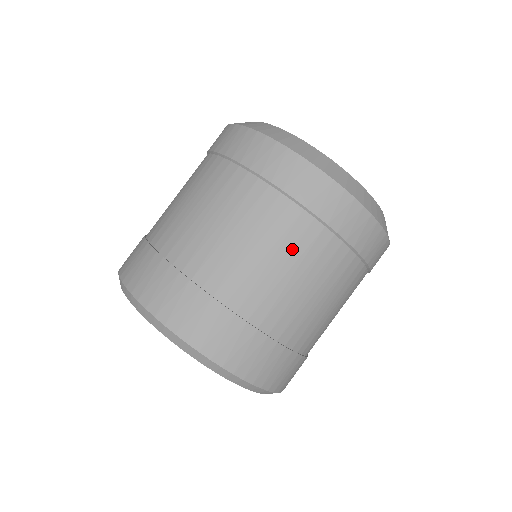
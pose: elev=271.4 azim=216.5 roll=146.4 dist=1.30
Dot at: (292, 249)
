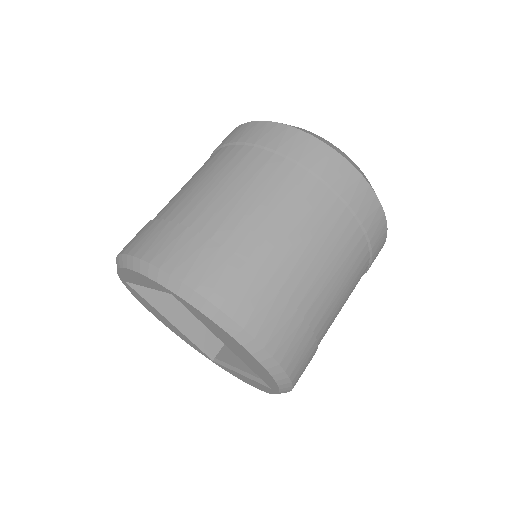
Dot at: (310, 214)
